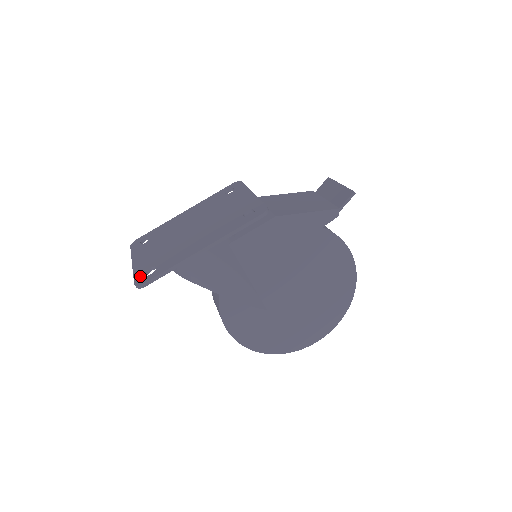
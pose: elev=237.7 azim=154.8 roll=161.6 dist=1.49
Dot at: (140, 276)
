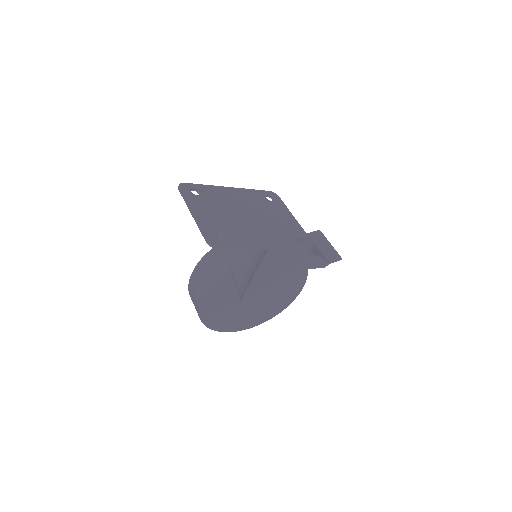
Dot at: (211, 235)
